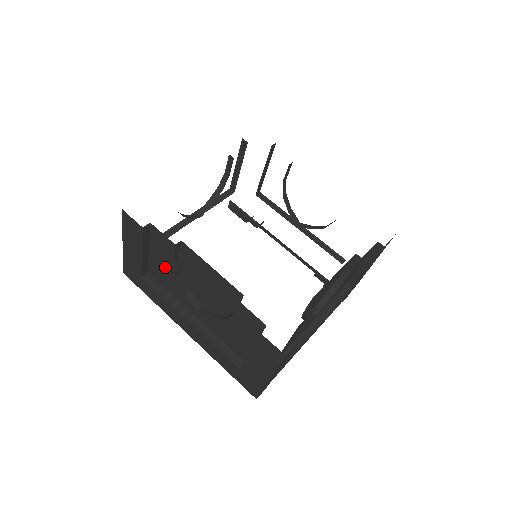
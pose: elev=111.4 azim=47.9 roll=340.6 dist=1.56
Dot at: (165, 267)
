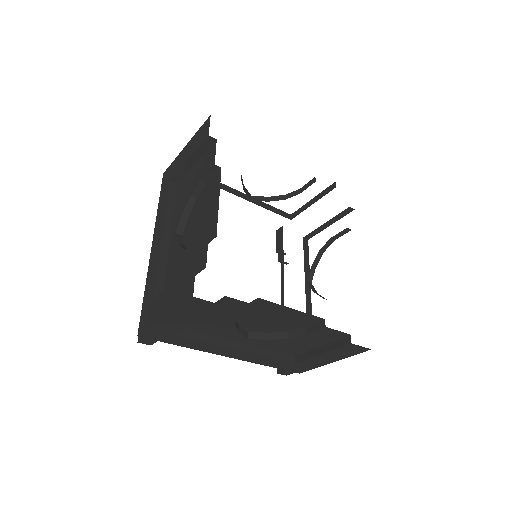
Dot at: (192, 183)
